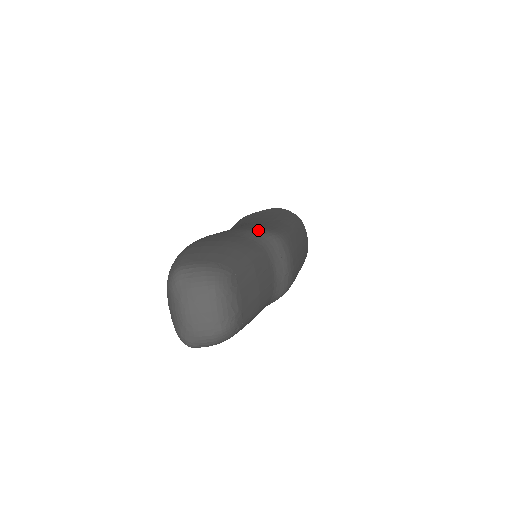
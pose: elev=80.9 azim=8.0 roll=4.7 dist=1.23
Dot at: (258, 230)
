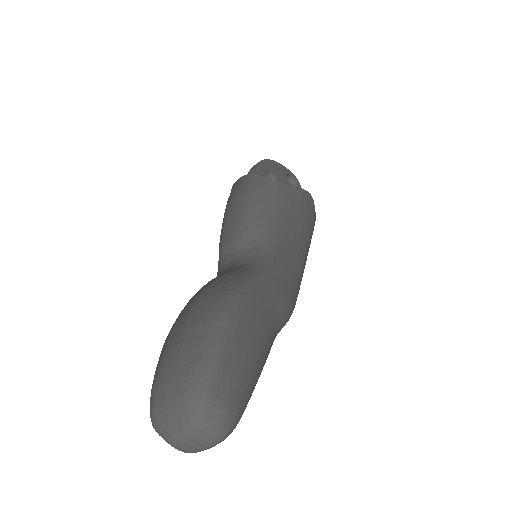
Dot at: (285, 301)
